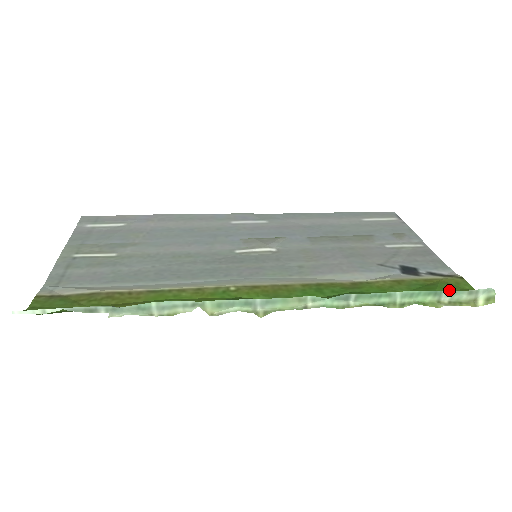
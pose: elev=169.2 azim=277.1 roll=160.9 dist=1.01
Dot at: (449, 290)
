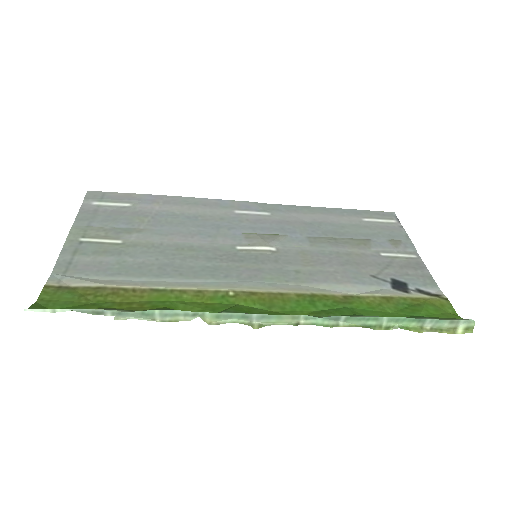
Dot at: (433, 319)
